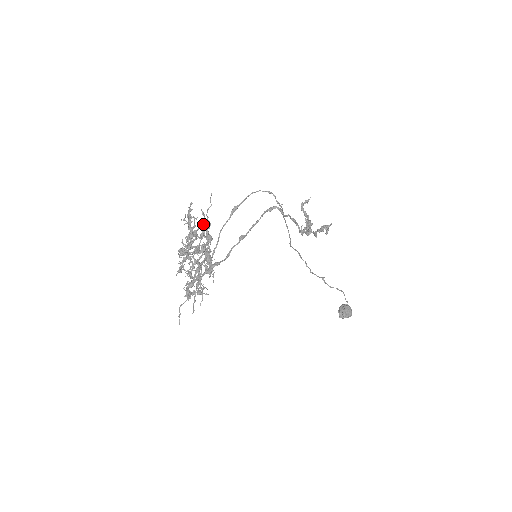
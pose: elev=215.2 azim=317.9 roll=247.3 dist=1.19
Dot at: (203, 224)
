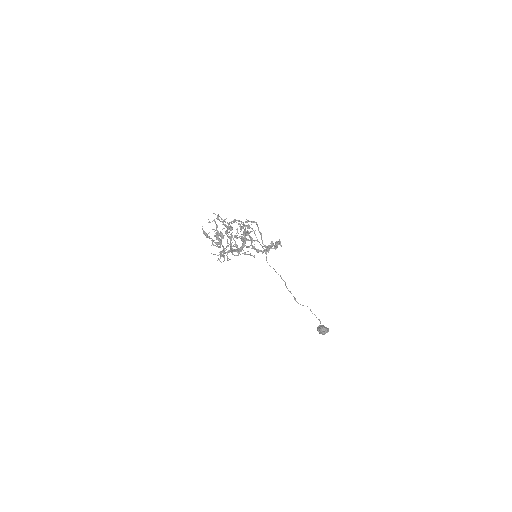
Dot at: (216, 237)
